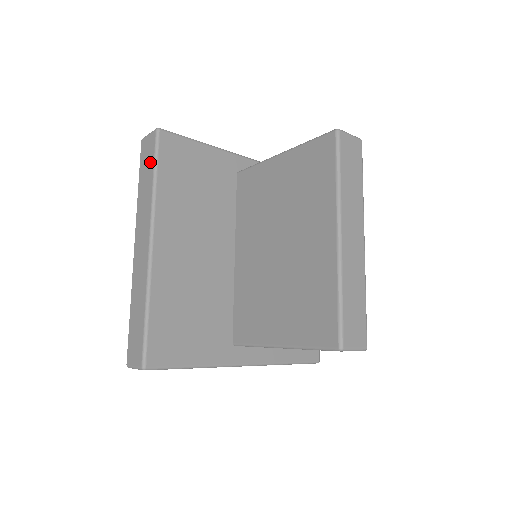
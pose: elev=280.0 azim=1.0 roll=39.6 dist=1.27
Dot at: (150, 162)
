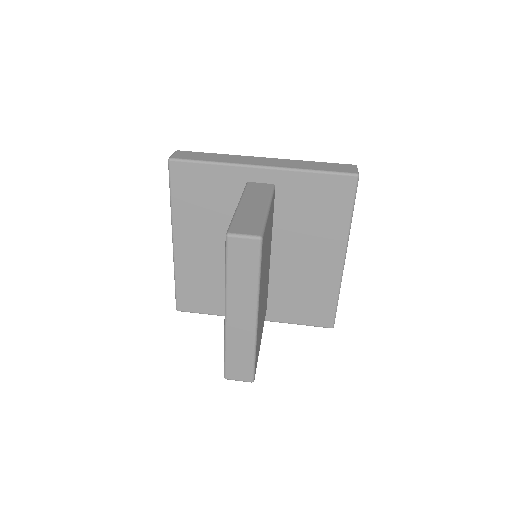
Dot at: occluded
